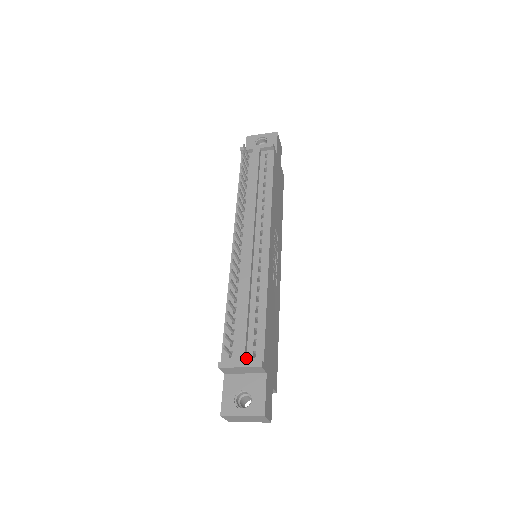
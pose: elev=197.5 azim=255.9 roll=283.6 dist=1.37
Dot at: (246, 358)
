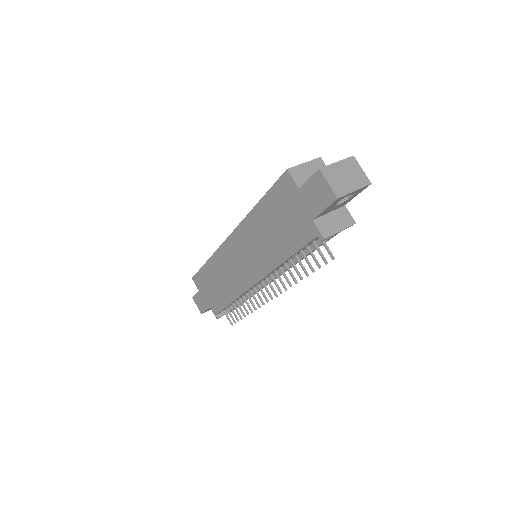
Dot at: occluded
